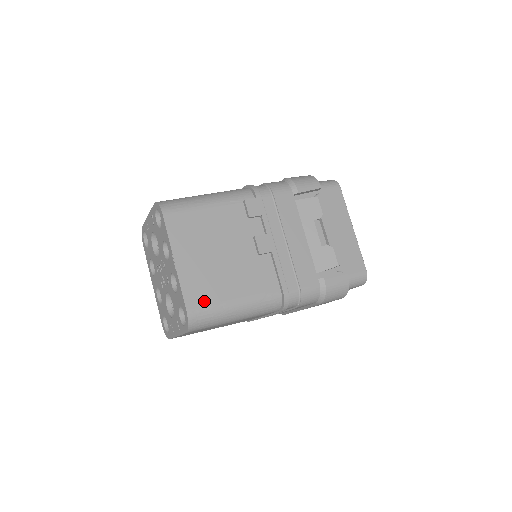
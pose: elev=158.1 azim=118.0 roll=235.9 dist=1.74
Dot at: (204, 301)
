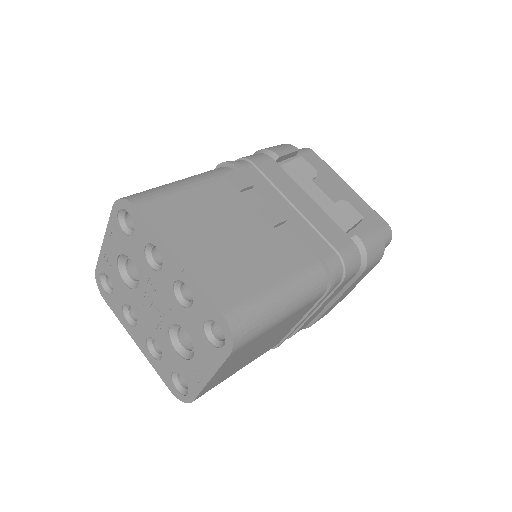
Dot at: (238, 296)
